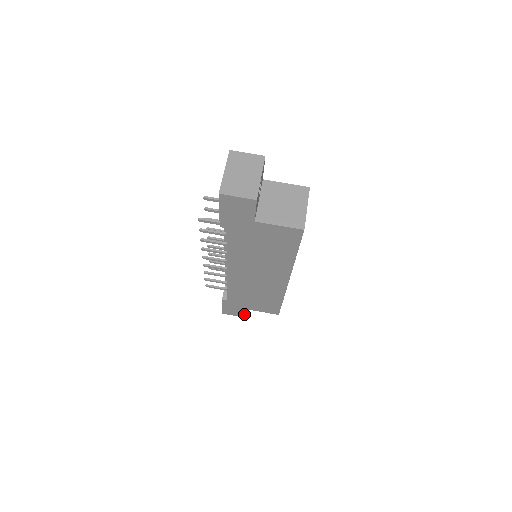
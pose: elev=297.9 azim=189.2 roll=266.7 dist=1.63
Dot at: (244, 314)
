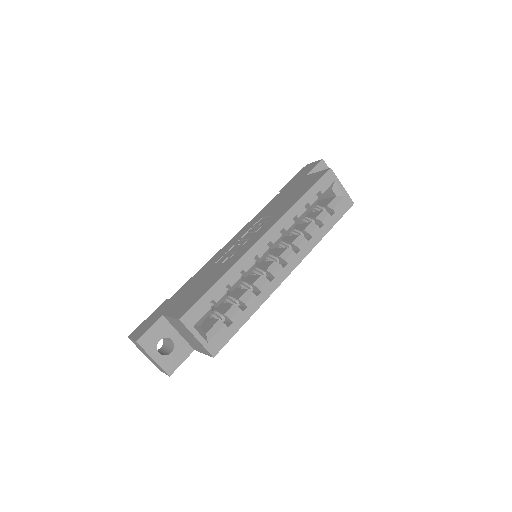
Dot at: occluded
